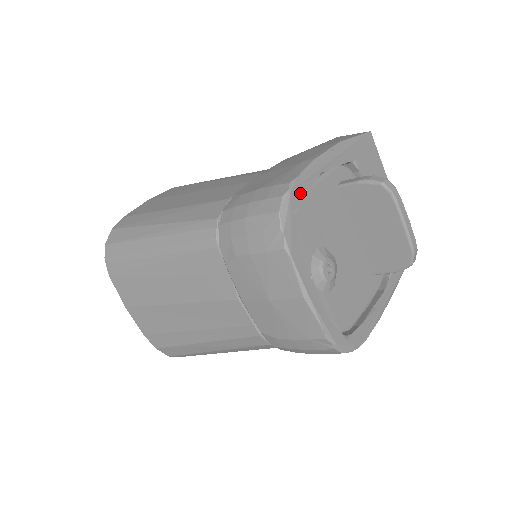
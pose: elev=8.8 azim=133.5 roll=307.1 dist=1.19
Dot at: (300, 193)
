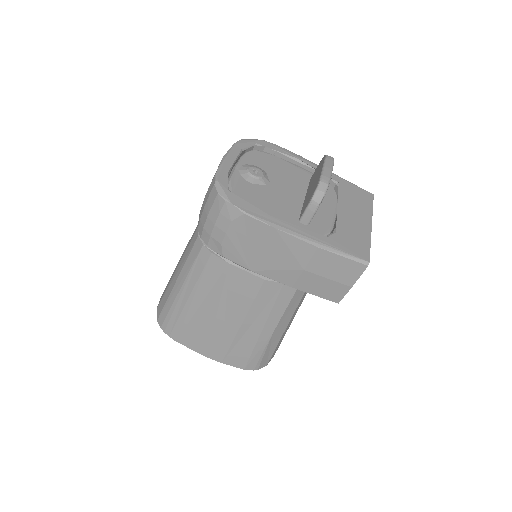
Dot at: (271, 146)
